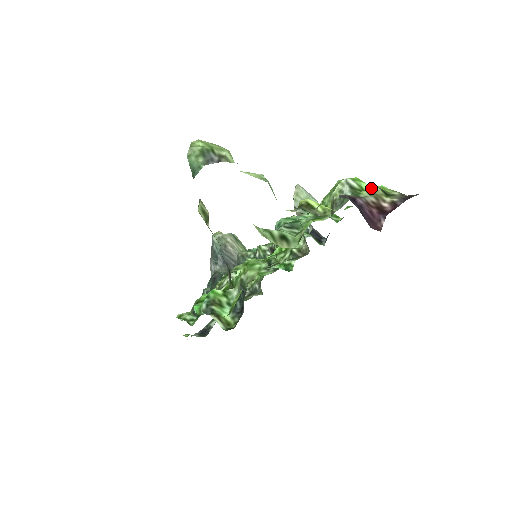
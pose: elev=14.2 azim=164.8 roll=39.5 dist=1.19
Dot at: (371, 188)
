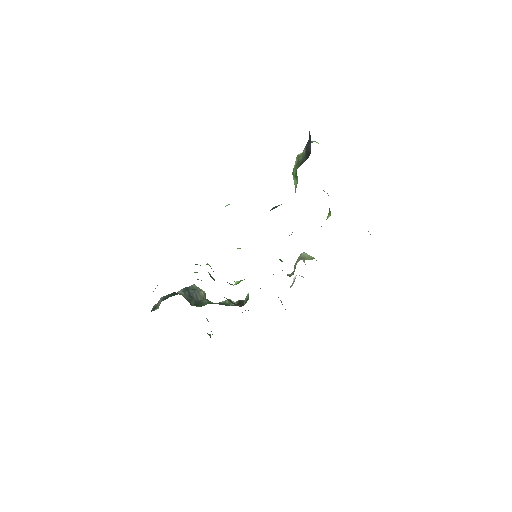
Dot at: occluded
